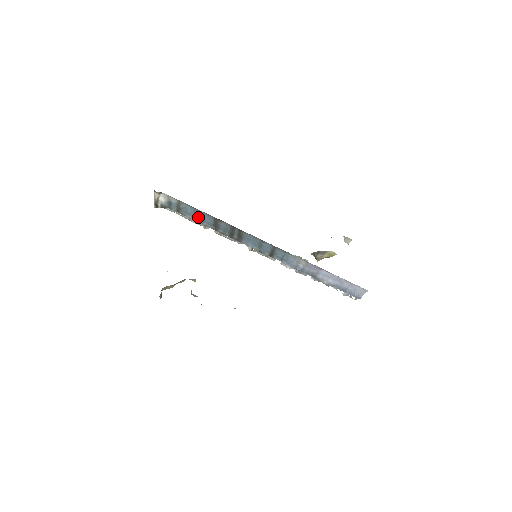
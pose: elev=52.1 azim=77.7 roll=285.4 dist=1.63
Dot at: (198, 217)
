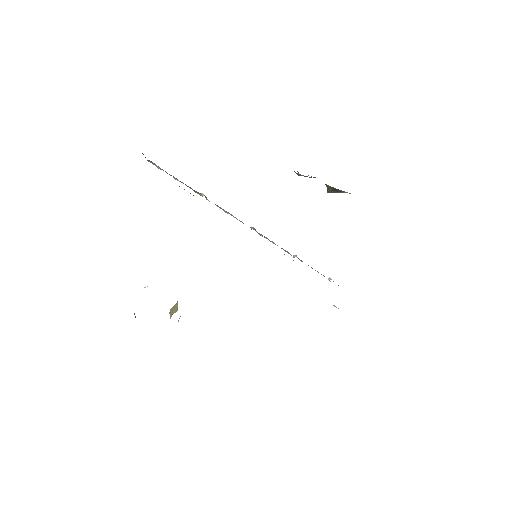
Dot at: occluded
